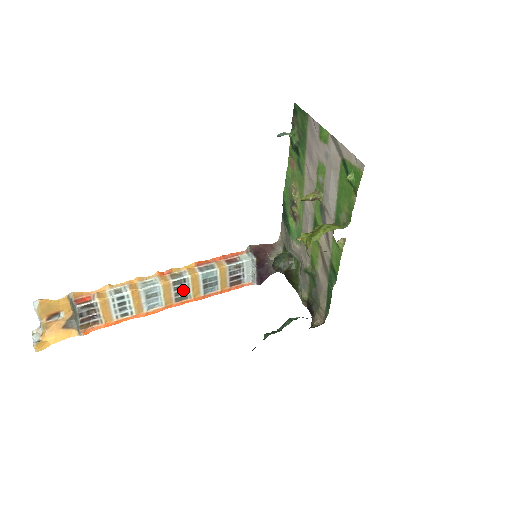
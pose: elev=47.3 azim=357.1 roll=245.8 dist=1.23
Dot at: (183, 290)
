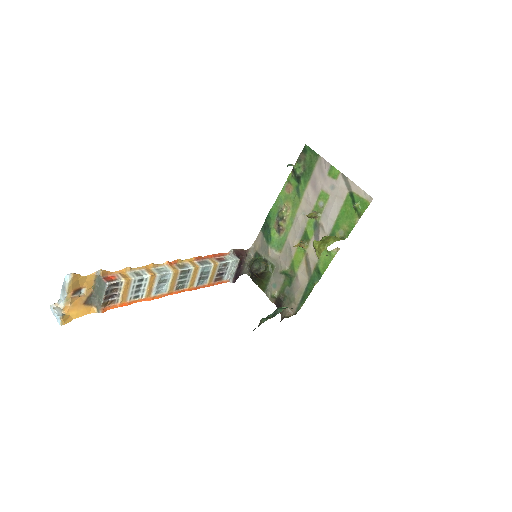
Dot at: (184, 280)
